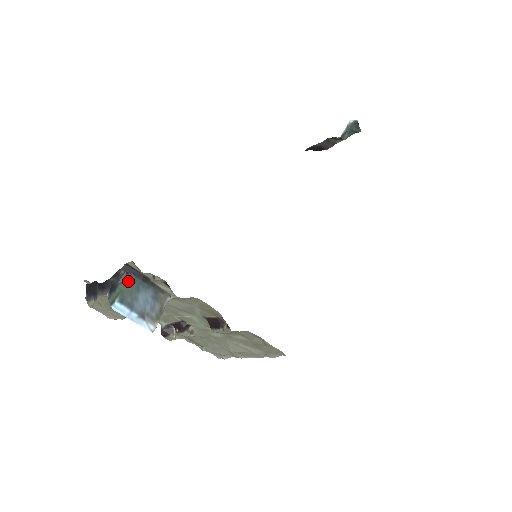
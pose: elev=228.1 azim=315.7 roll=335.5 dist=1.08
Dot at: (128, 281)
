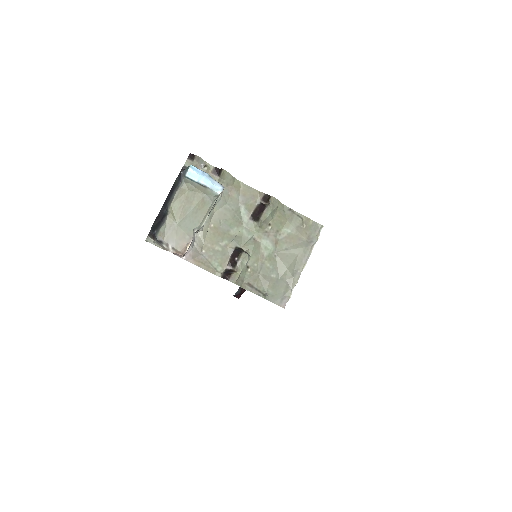
Dot at: occluded
